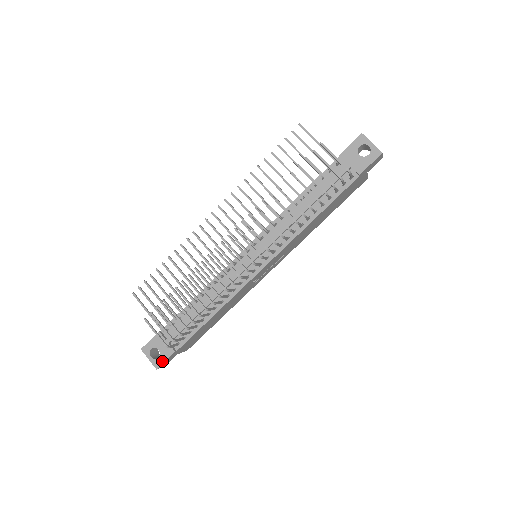
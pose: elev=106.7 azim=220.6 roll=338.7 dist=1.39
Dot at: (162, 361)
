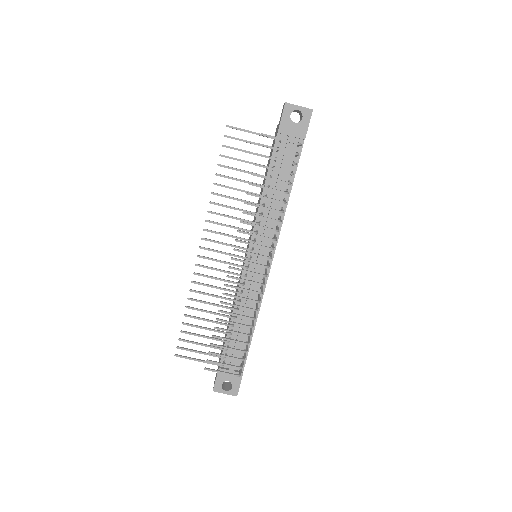
Dot at: (237, 387)
